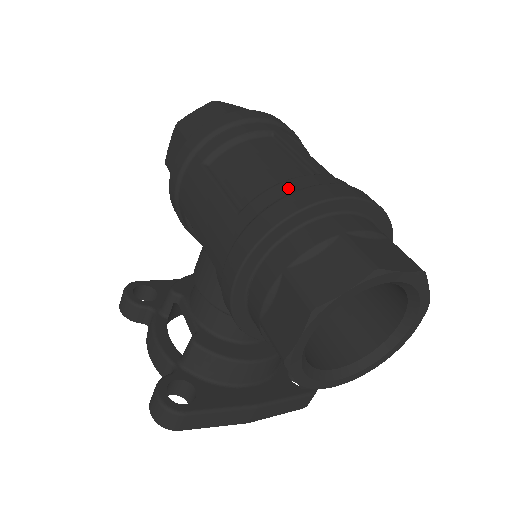
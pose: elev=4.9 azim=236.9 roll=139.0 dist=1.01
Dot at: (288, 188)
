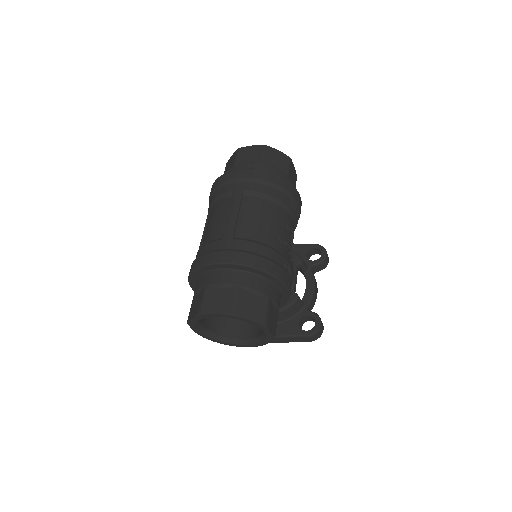
Dot at: (202, 251)
